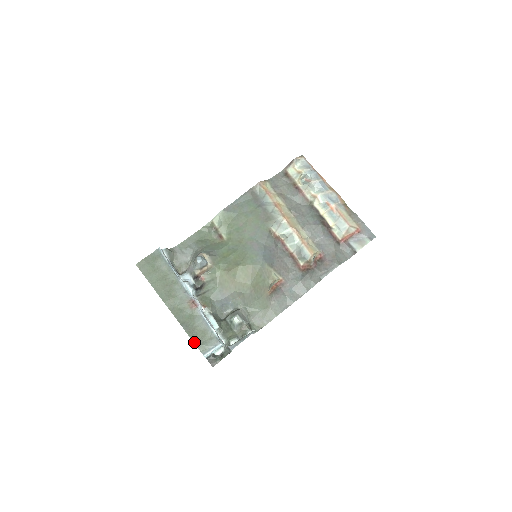
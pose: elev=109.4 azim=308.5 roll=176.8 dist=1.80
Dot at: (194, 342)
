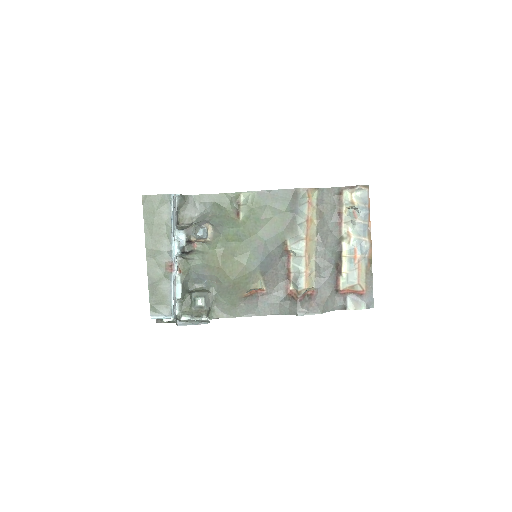
Dot at: (150, 300)
